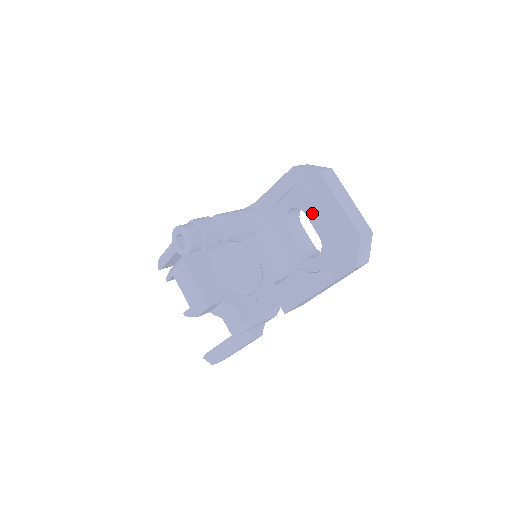
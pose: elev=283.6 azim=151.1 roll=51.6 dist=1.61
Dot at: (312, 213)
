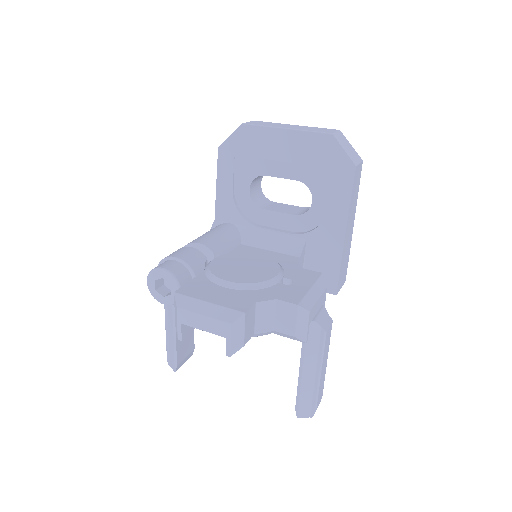
Dot at: (271, 167)
